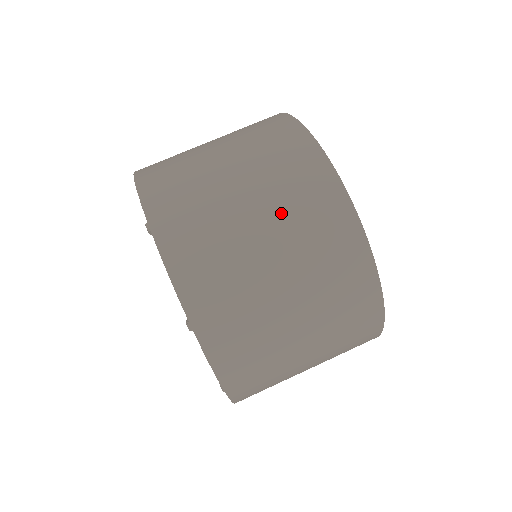
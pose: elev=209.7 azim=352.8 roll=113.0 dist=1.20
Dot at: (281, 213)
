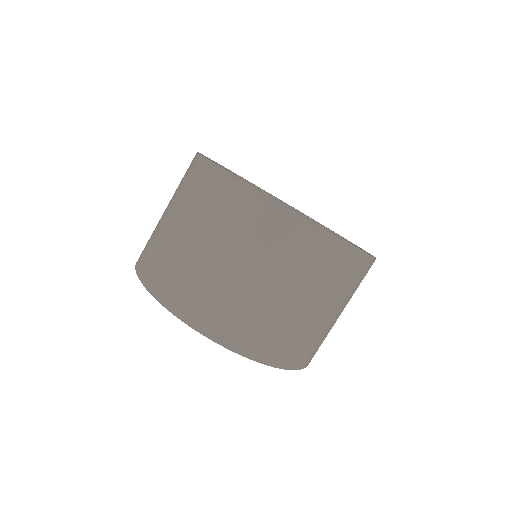
Dot at: (232, 240)
